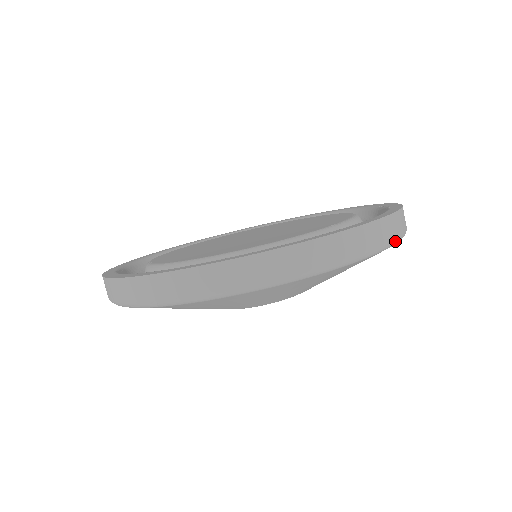
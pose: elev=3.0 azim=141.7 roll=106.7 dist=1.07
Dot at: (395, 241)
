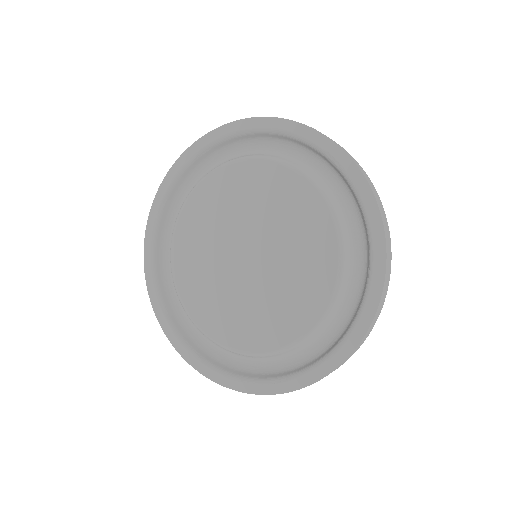
Dot at: occluded
